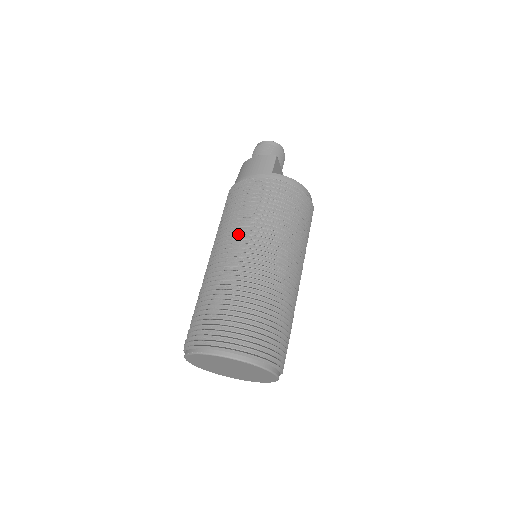
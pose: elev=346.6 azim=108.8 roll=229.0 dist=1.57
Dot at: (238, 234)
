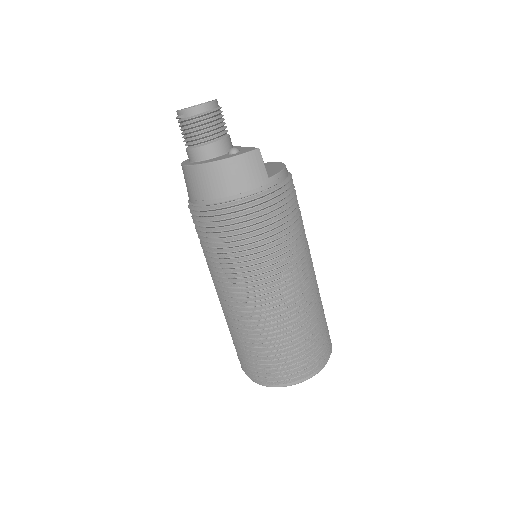
Dot at: (277, 273)
